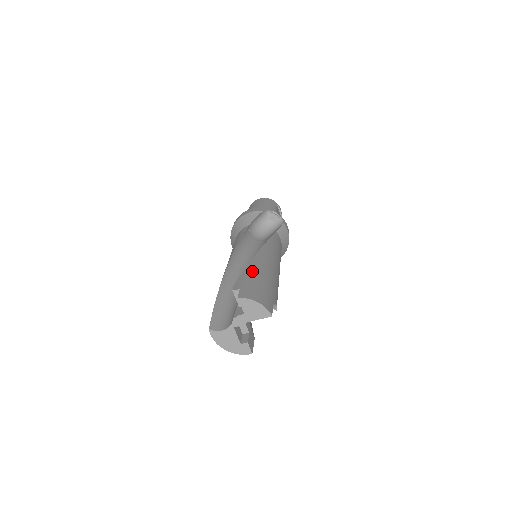
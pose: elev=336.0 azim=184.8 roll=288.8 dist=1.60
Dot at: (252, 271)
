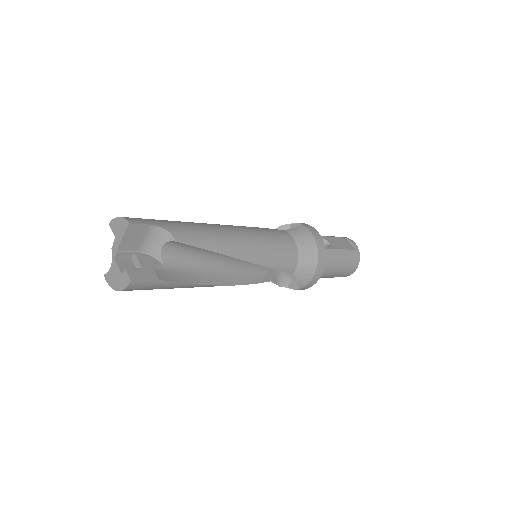
Dot at: occluded
